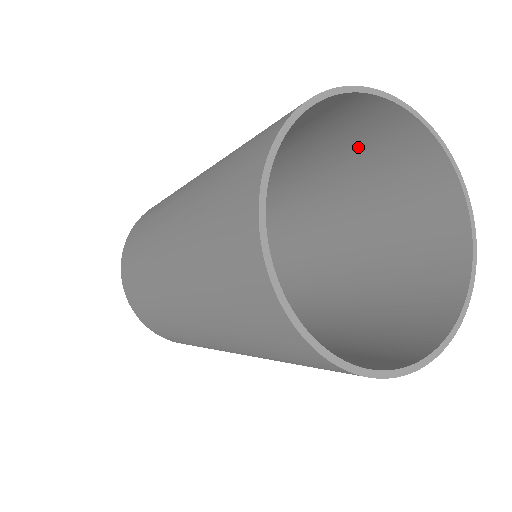
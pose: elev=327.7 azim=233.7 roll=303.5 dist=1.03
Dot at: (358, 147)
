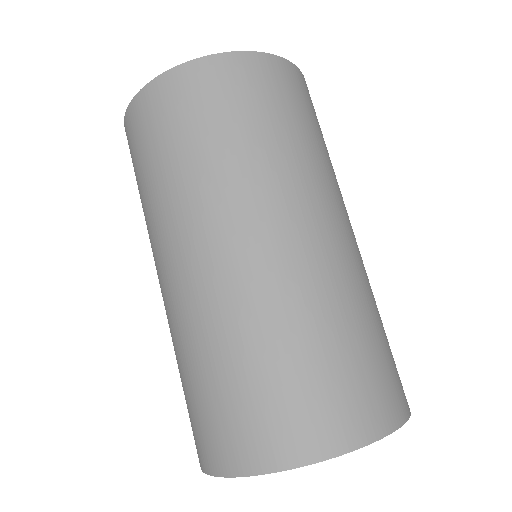
Dot at: occluded
